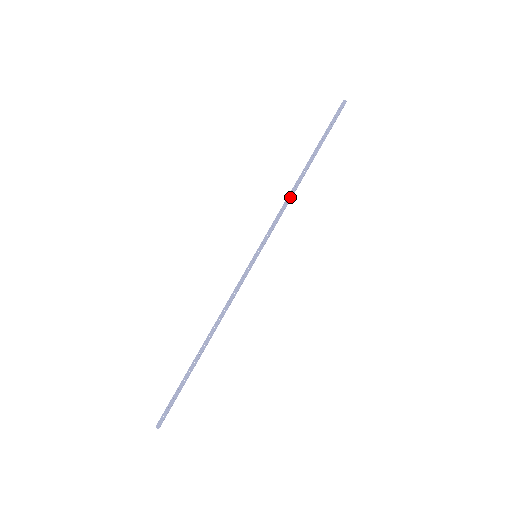
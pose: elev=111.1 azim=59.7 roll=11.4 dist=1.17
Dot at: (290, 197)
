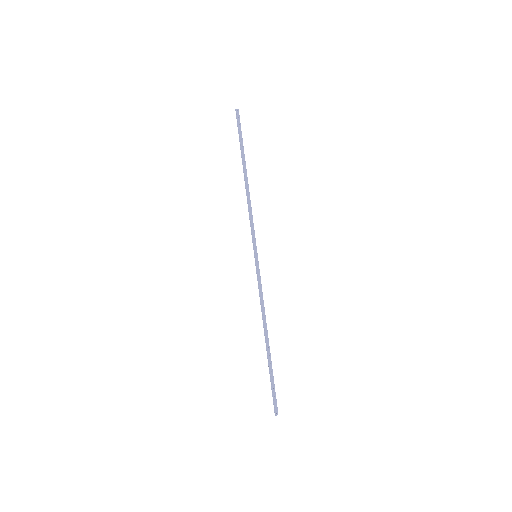
Dot at: (250, 201)
